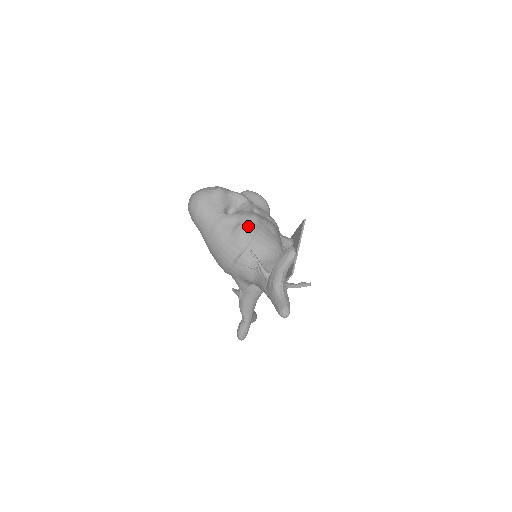
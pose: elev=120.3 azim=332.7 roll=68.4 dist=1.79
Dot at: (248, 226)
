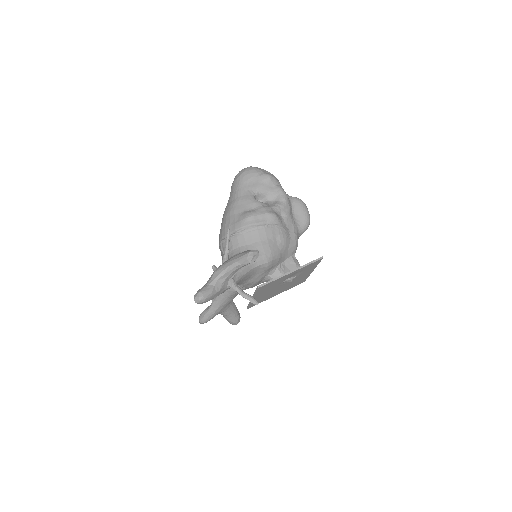
Dot at: (257, 218)
